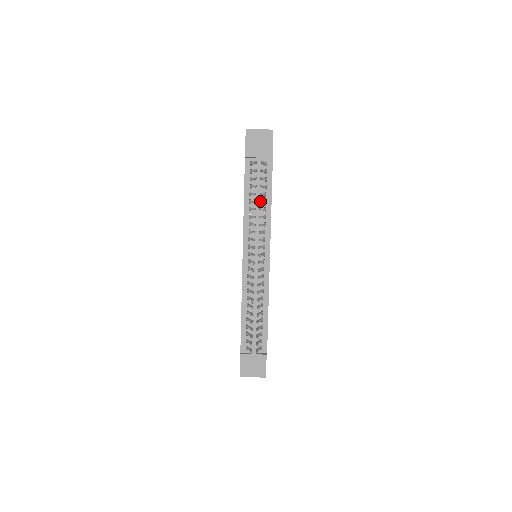
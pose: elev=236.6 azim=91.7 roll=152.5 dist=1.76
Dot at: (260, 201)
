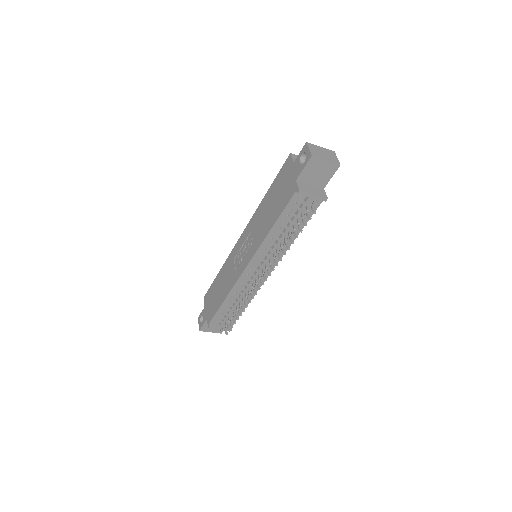
Dot at: (291, 242)
